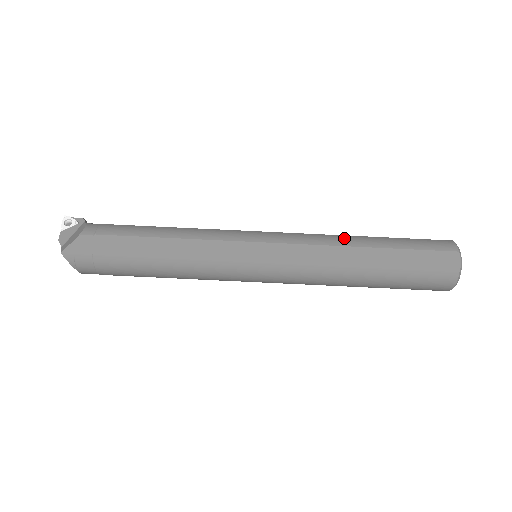
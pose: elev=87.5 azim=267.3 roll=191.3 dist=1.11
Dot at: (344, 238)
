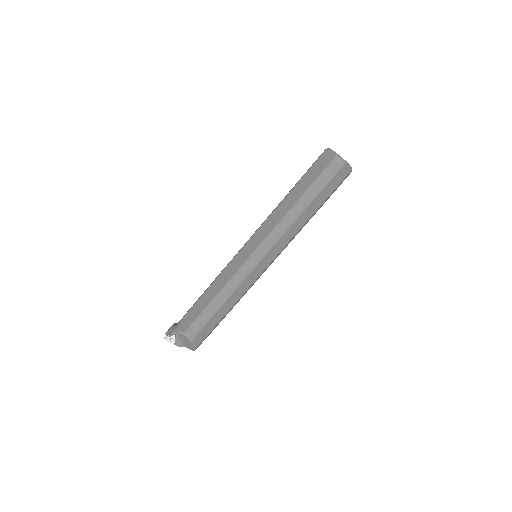
Dot at: (290, 216)
